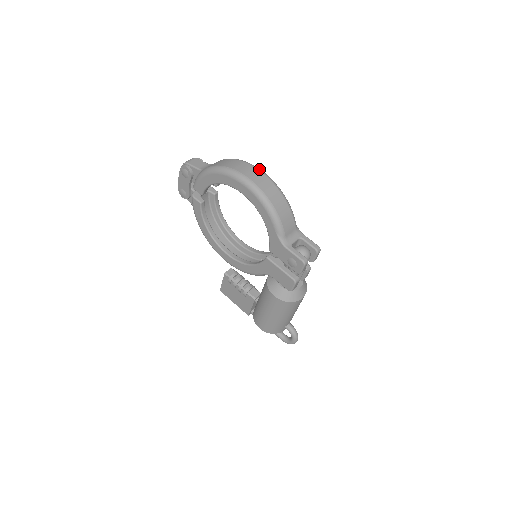
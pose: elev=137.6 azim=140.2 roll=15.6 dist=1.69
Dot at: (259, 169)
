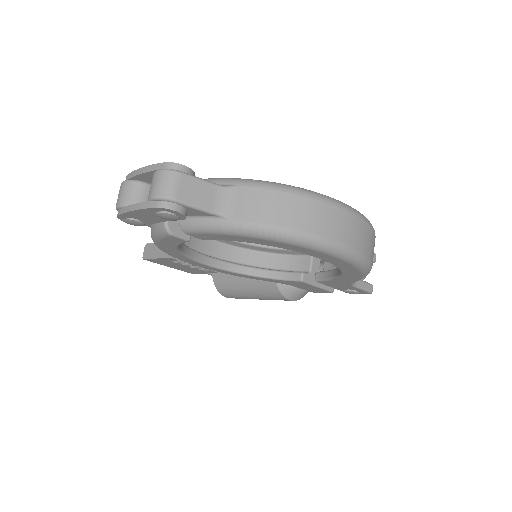
Dot at: (355, 212)
